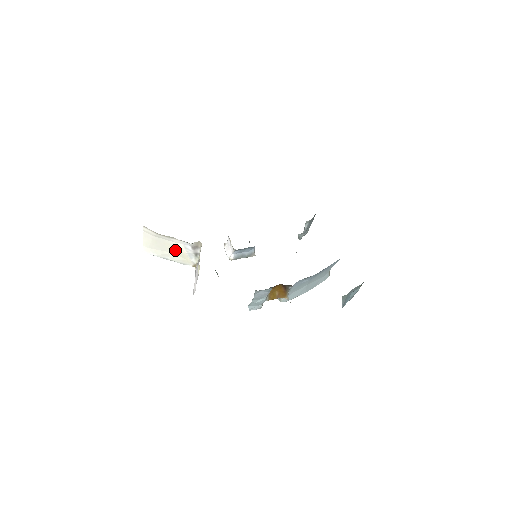
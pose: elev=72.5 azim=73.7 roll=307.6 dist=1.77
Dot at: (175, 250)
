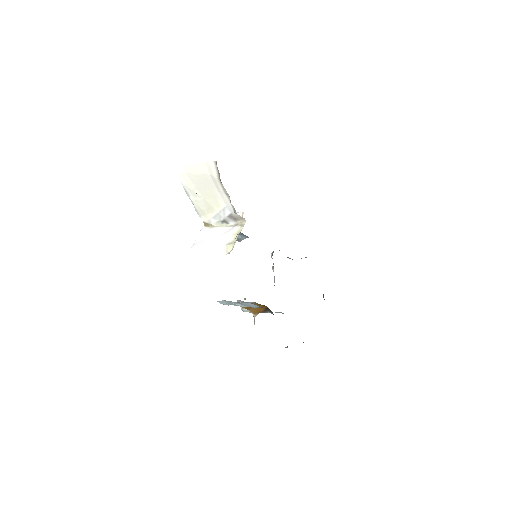
Dot at: (210, 200)
